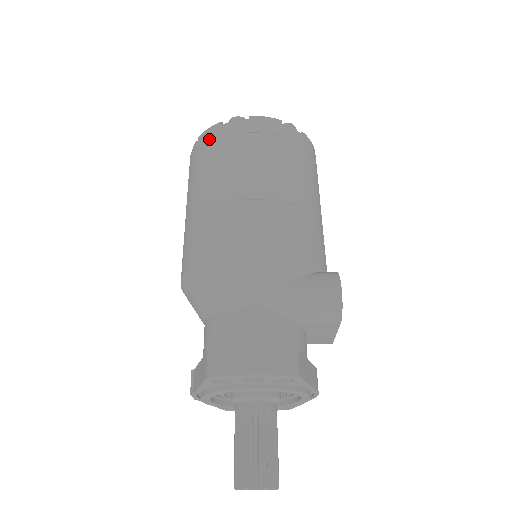
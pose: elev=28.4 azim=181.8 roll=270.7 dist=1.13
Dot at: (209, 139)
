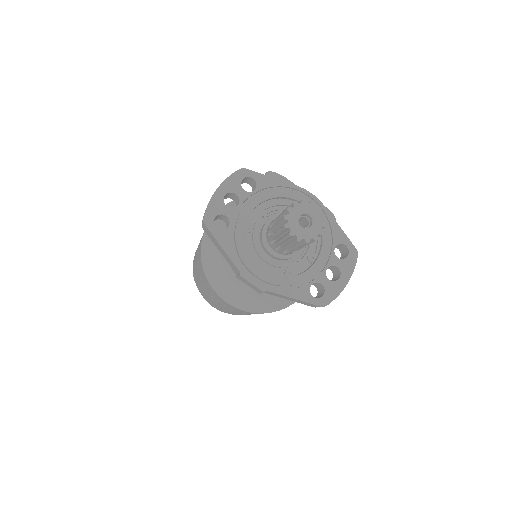
Dot at: (193, 268)
